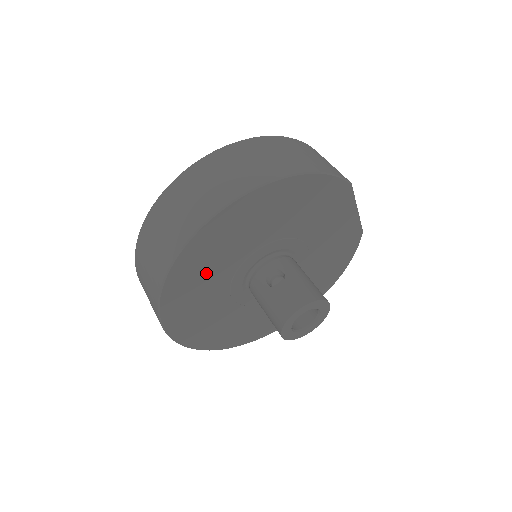
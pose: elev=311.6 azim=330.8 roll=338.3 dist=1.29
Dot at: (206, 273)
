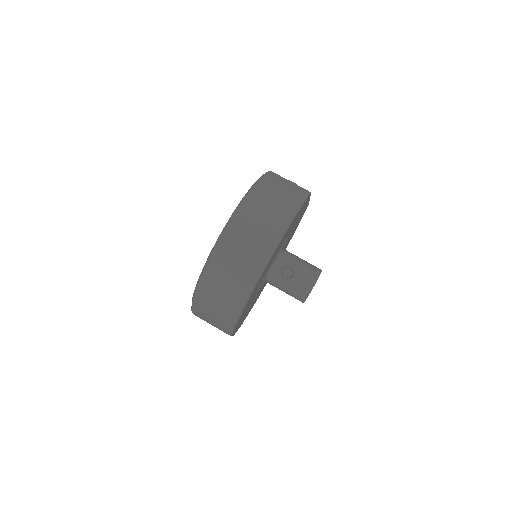
Dot at: occluded
